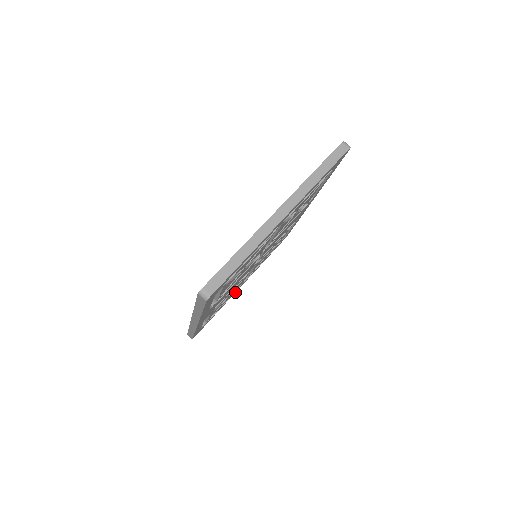
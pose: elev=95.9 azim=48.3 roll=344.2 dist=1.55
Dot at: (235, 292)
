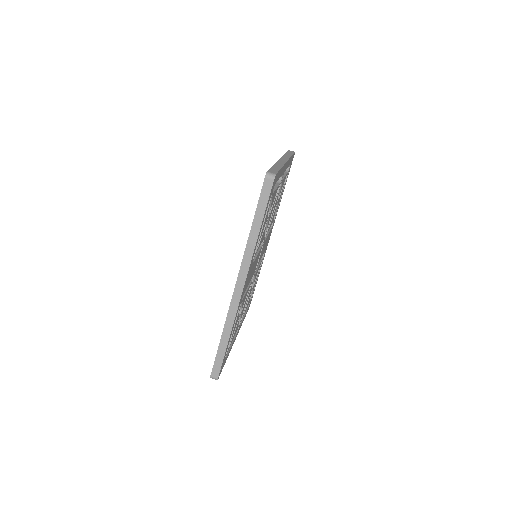
Dot at: occluded
